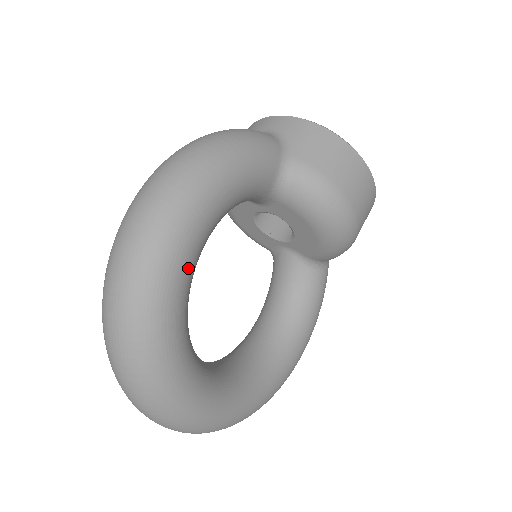
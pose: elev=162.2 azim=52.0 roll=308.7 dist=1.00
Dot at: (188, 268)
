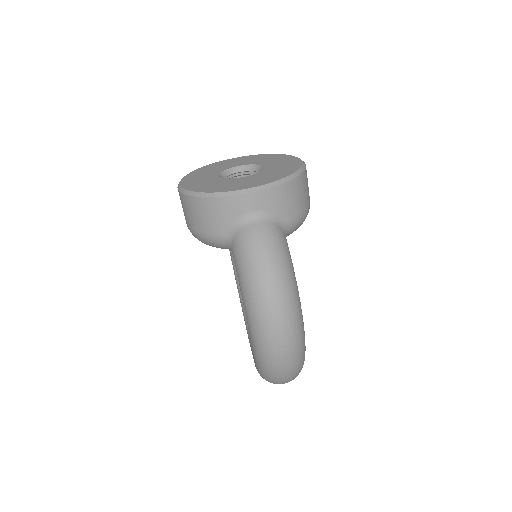
Dot at: occluded
